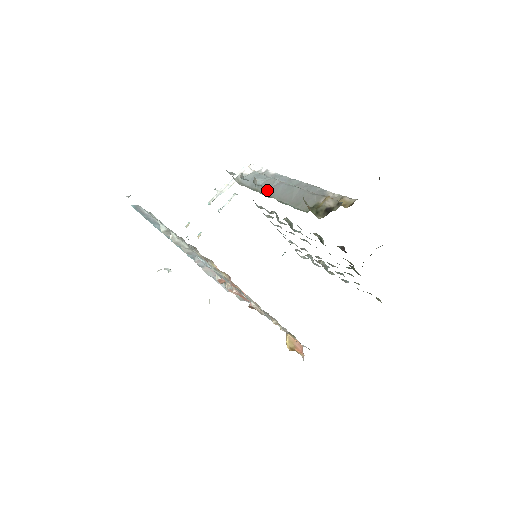
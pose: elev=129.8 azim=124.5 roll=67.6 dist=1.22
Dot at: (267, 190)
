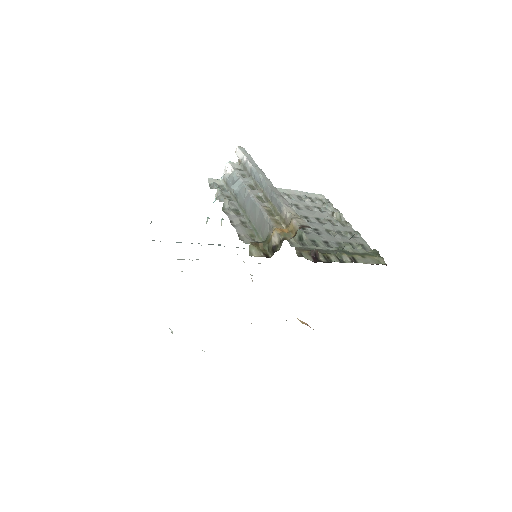
Dot at: (242, 202)
